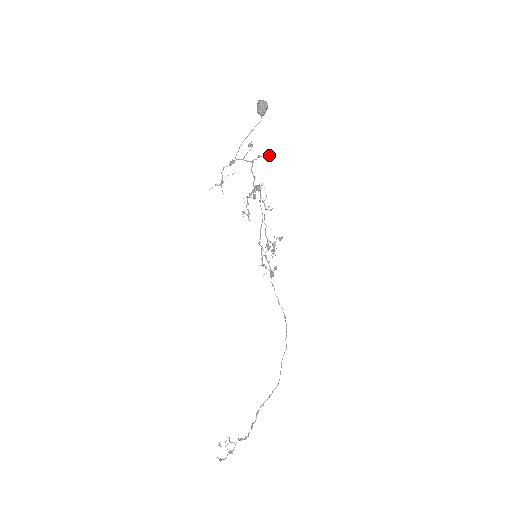
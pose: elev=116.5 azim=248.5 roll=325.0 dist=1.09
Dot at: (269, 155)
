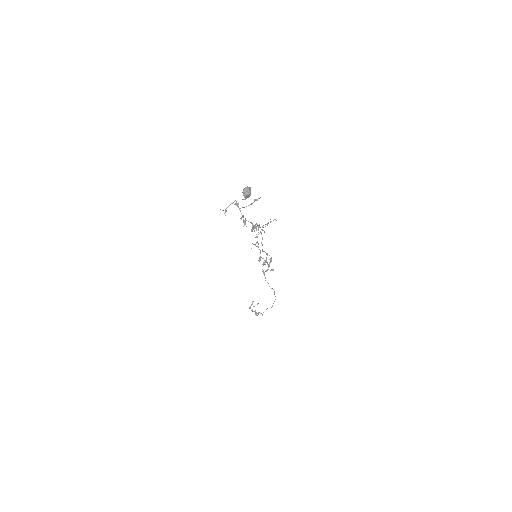
Dot at: (245, 223)
